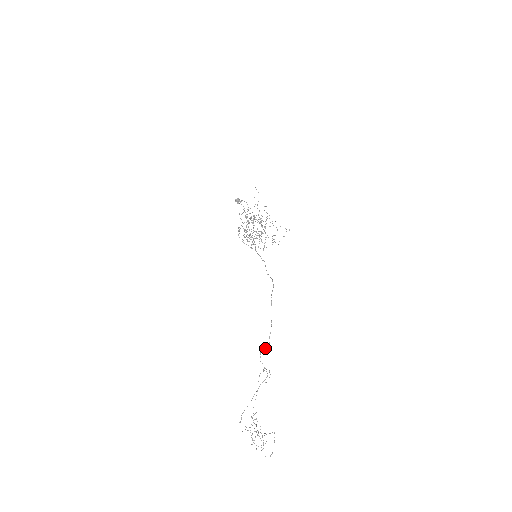
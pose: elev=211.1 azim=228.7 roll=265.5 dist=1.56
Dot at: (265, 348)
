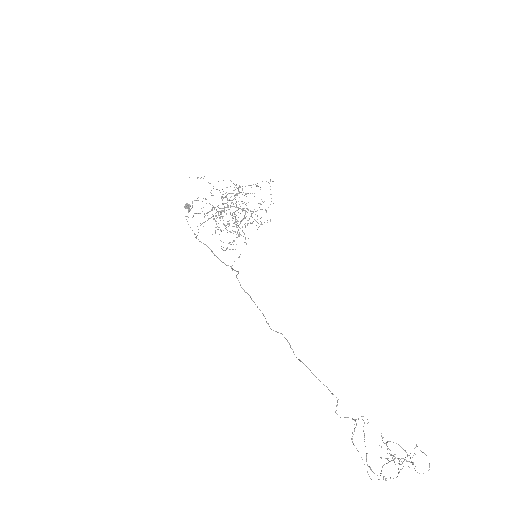
Dot at: (337, 402)
